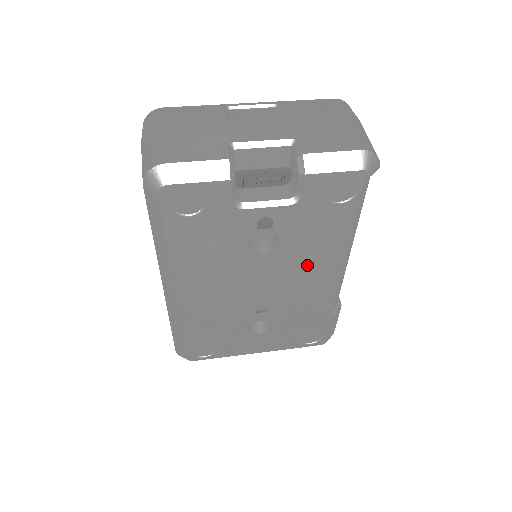
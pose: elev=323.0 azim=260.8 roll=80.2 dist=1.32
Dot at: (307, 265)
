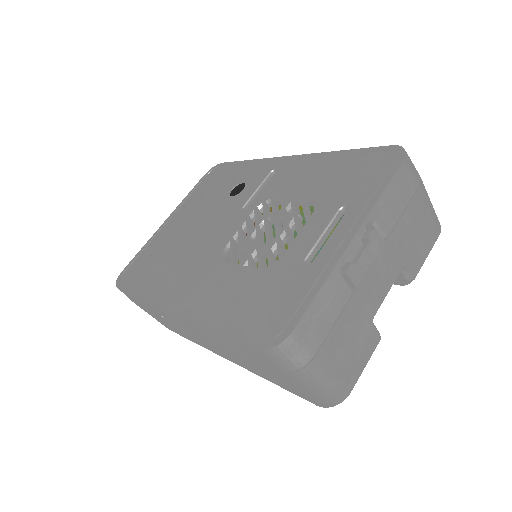
Dot at: occluded
